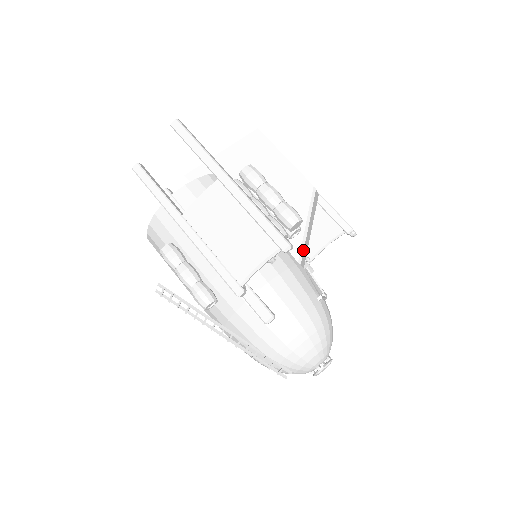
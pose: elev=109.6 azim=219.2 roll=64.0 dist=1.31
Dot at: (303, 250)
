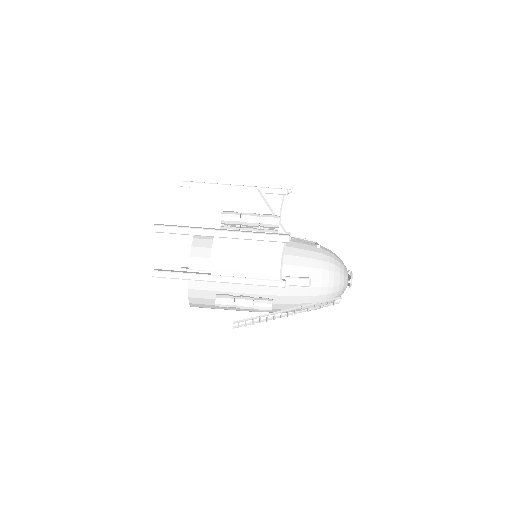
Dot at: (284, 229)
